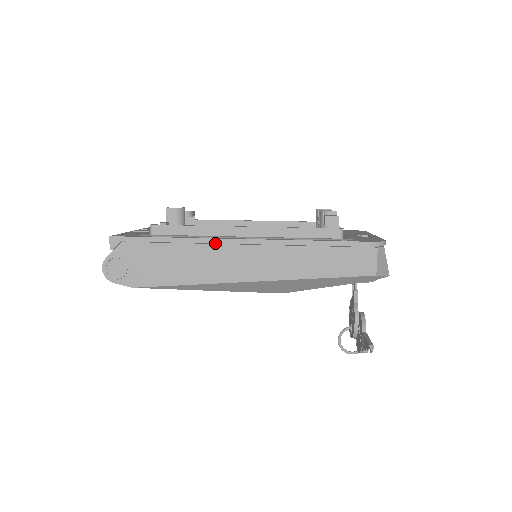
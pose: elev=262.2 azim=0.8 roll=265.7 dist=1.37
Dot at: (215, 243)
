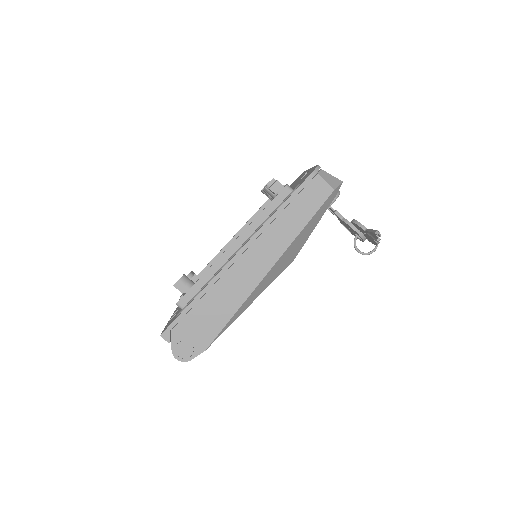
Dot at: (224, 273)
